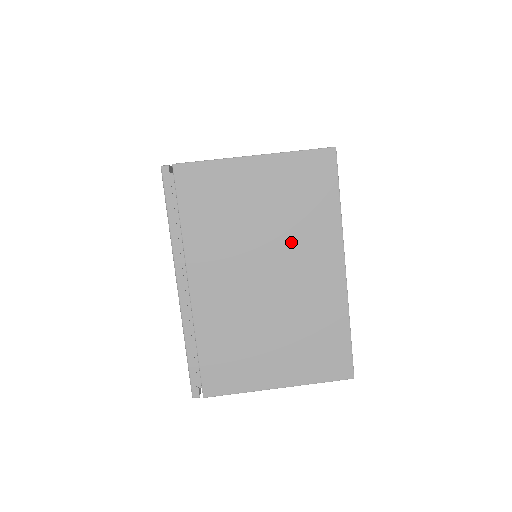
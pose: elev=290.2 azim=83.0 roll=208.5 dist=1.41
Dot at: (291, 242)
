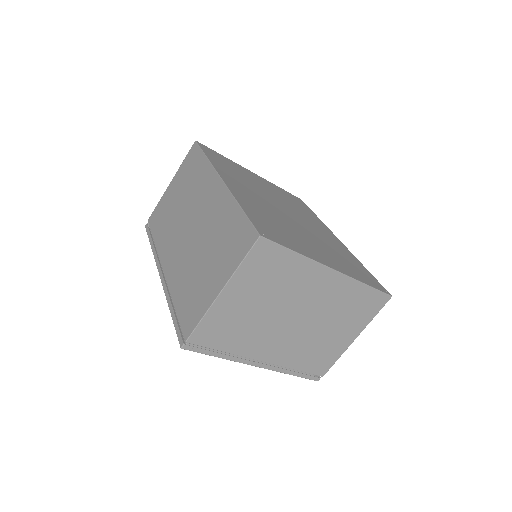
Dot at: (291, 295)
